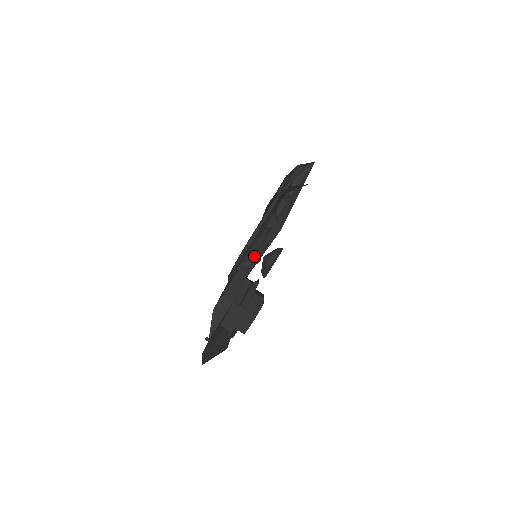
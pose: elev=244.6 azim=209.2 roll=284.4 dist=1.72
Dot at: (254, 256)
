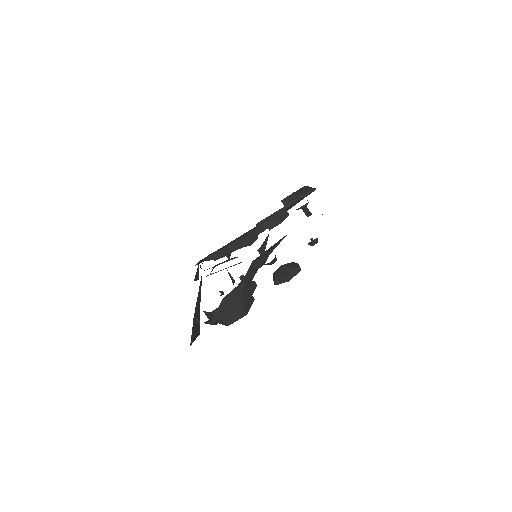
Dot at: (264, 258)
